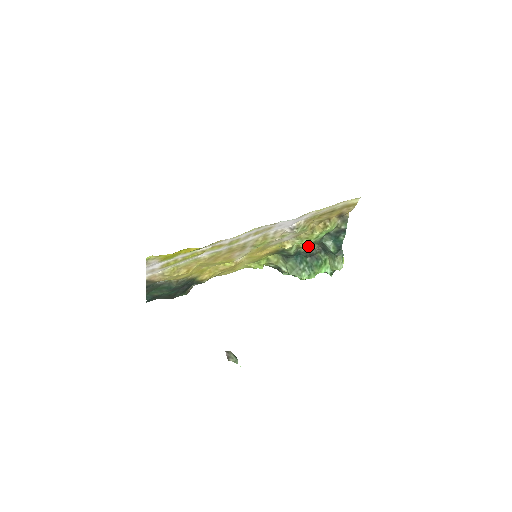
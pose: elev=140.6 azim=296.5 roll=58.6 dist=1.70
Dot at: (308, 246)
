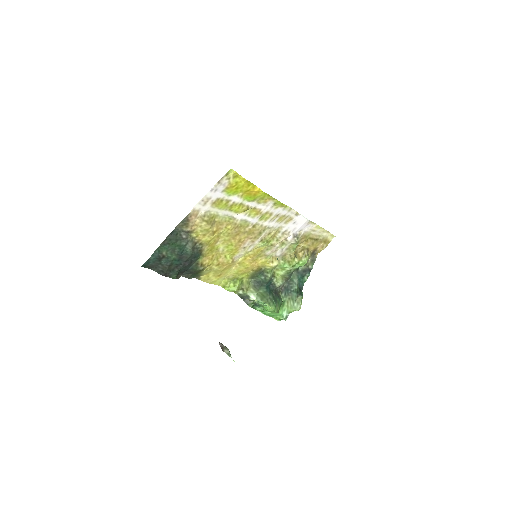
Dot at: (278, 279)
